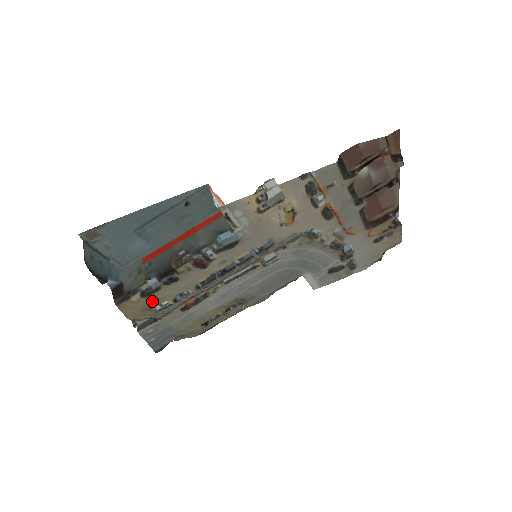
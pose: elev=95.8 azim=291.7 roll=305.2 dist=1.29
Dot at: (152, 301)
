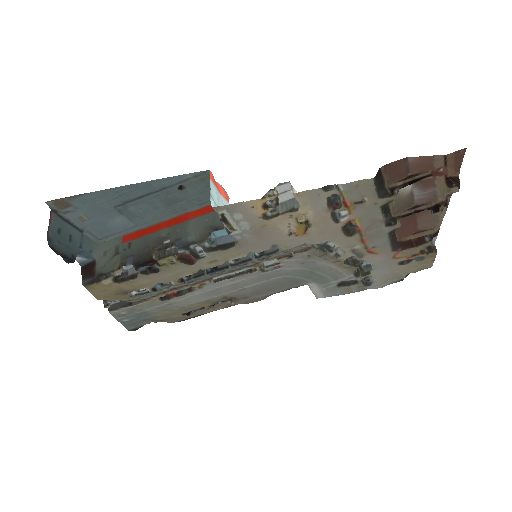
Dot at: (126, 287)
